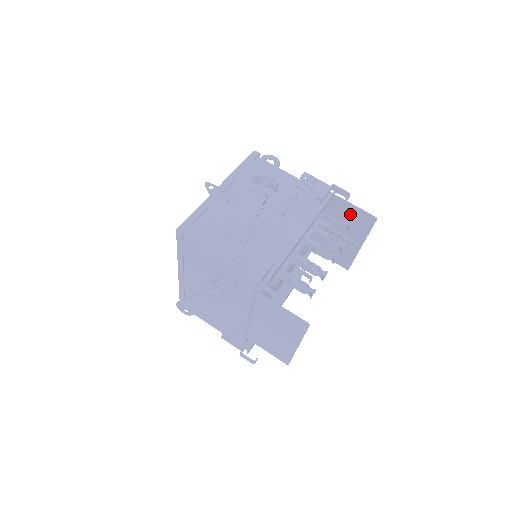
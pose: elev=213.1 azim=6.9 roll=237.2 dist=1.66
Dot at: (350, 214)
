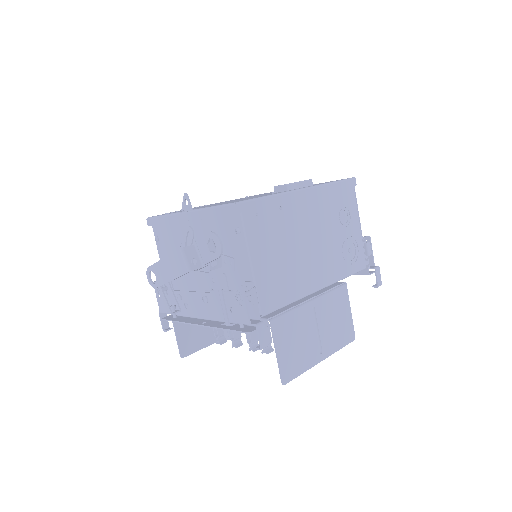
Dot at: (287, 347)
